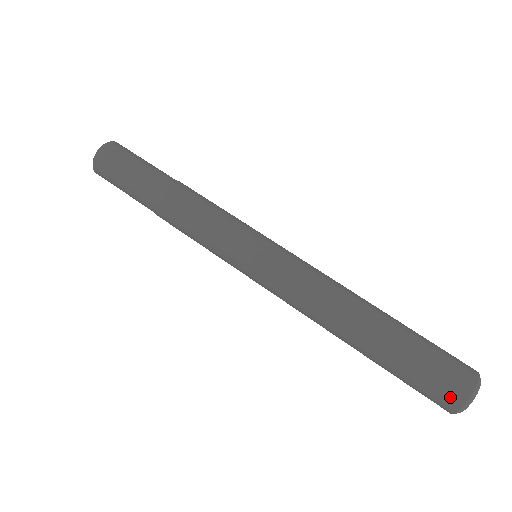
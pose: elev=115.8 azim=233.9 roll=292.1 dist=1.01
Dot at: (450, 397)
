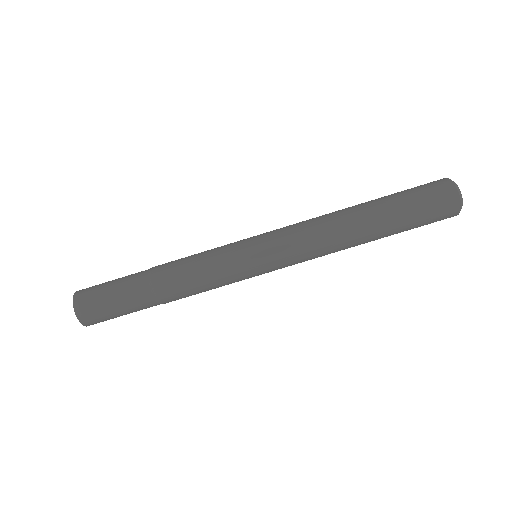
Dot at: (448, 200)
